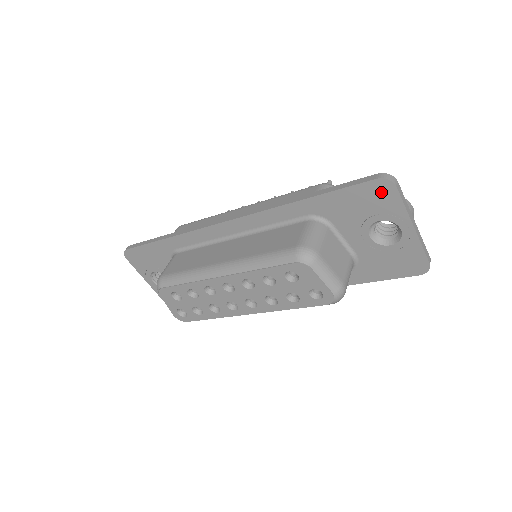
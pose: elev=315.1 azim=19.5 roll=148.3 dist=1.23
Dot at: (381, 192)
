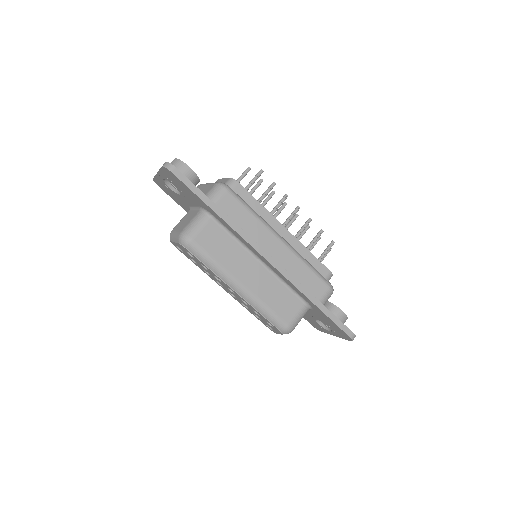
Dot at: (344, 335)
